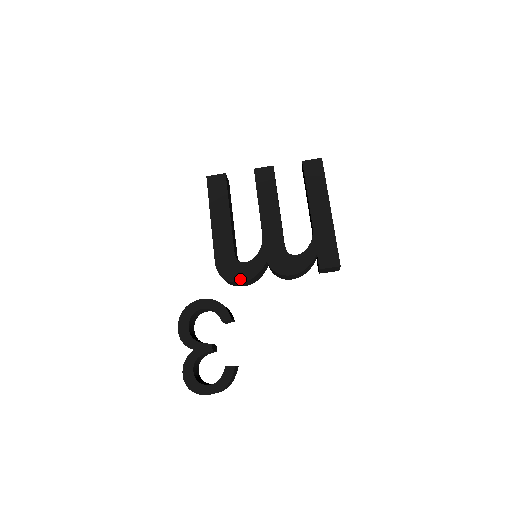
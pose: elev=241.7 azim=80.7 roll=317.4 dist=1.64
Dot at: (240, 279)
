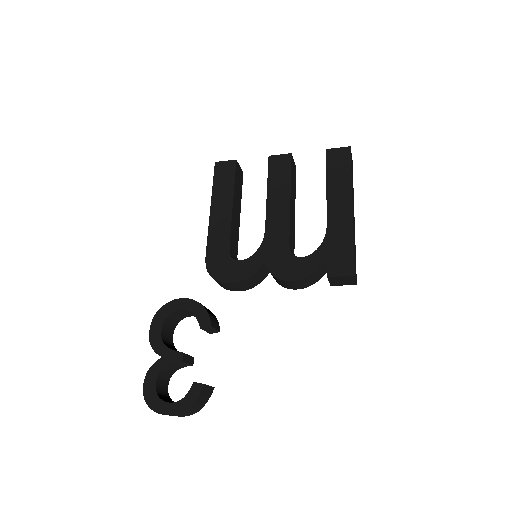
Dot at: (230, 279)
